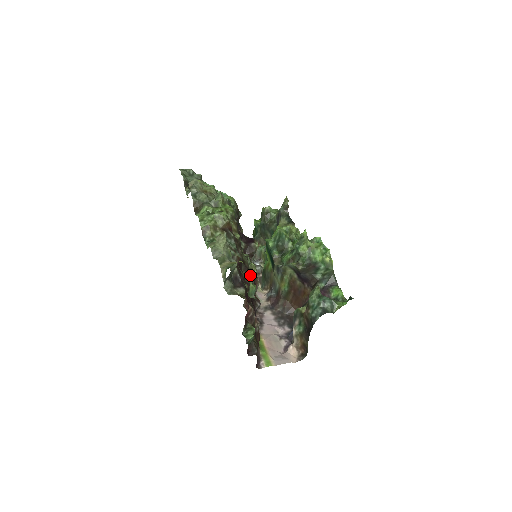
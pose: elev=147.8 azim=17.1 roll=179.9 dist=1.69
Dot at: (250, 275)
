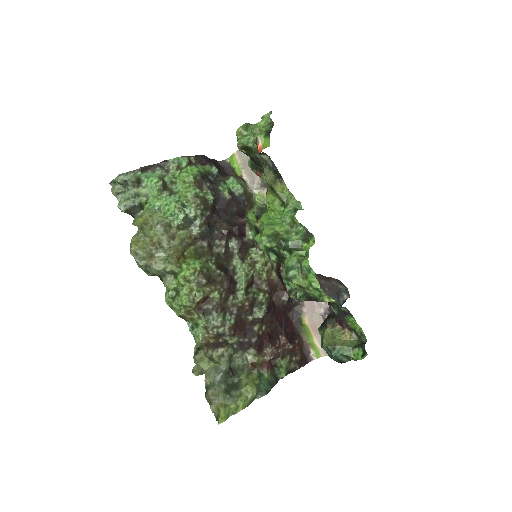
Dot at: (257, 302)
